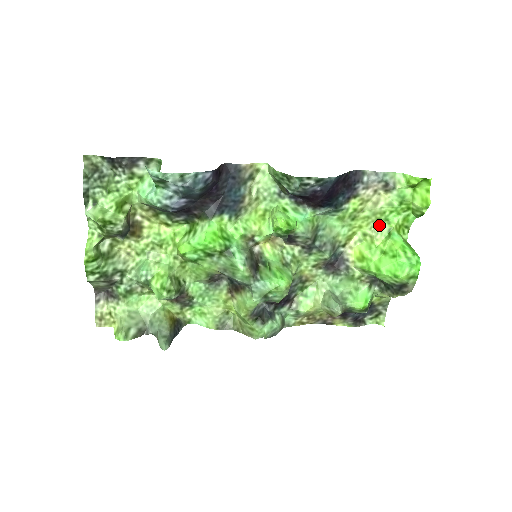
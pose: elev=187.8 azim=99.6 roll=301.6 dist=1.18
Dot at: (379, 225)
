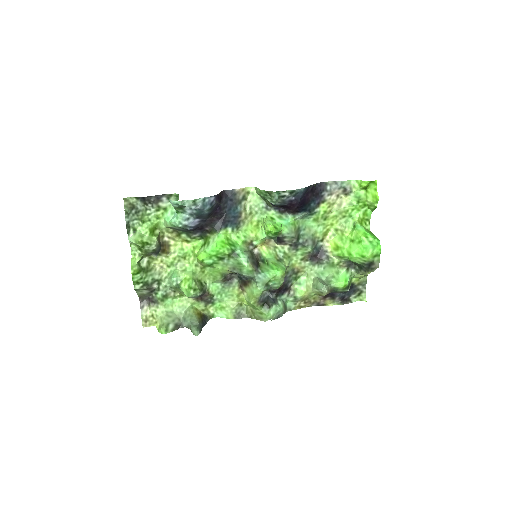
Dot at: (346, 221)
